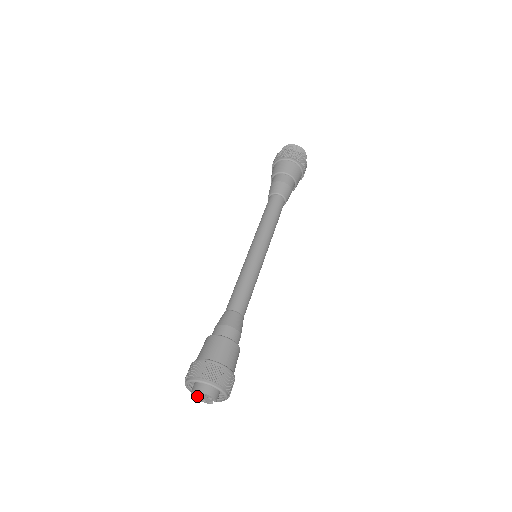
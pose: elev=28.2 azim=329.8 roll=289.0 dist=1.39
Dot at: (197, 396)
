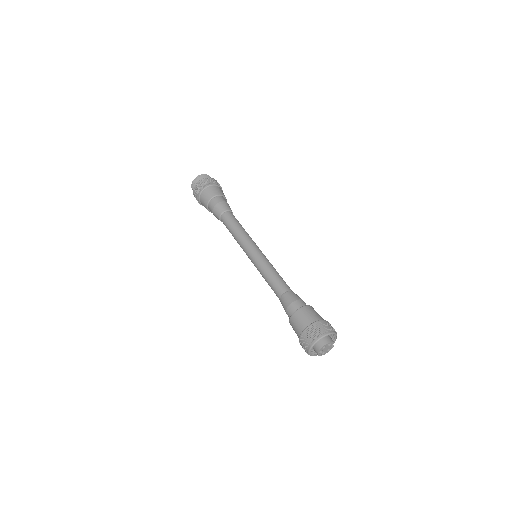
Dot at: (322, 352)
